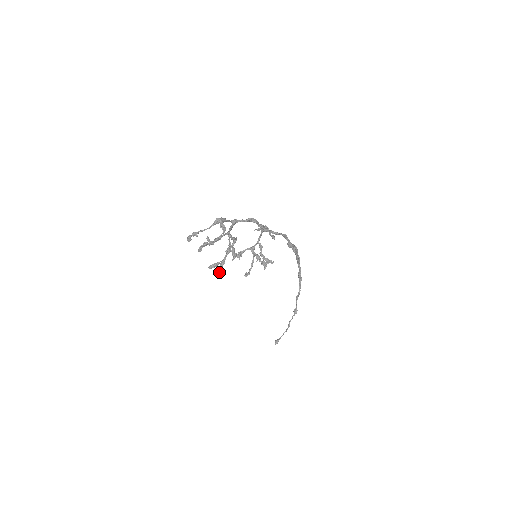
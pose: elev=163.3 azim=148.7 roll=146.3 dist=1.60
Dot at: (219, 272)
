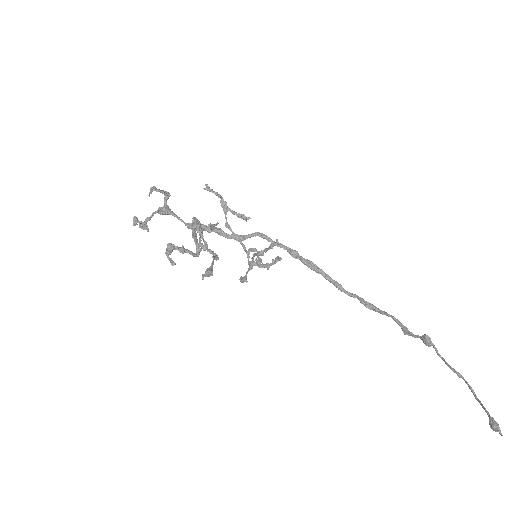
Dot at: (205, 244)
